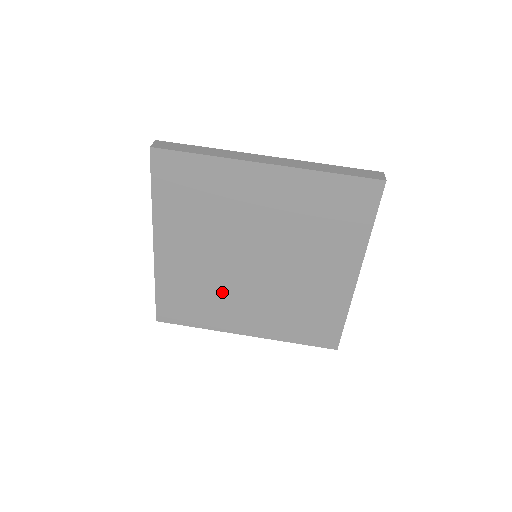
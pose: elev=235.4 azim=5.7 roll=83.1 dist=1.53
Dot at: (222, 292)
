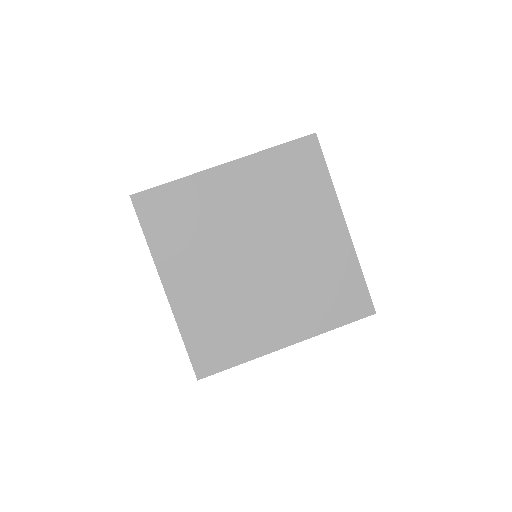
Dot at: (244, 307)
